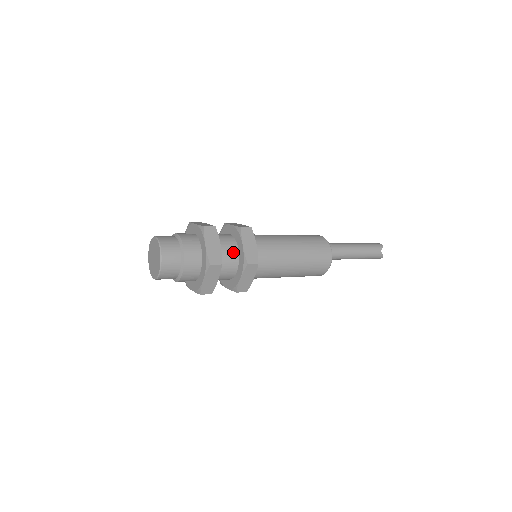
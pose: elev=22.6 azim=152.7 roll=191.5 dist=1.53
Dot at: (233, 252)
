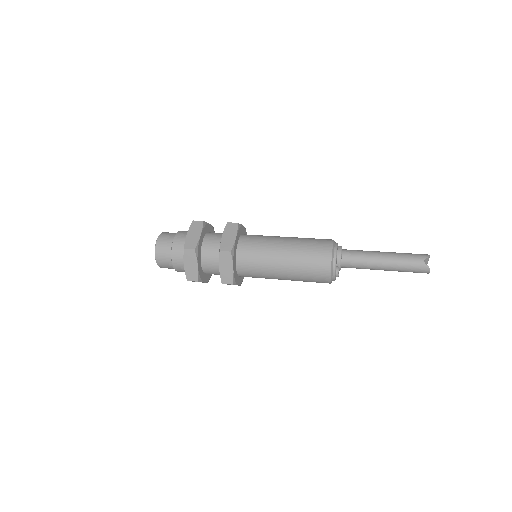
Dot at: (217, 244)
